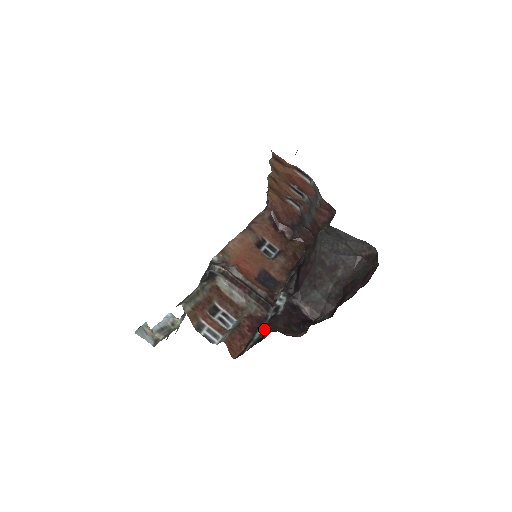
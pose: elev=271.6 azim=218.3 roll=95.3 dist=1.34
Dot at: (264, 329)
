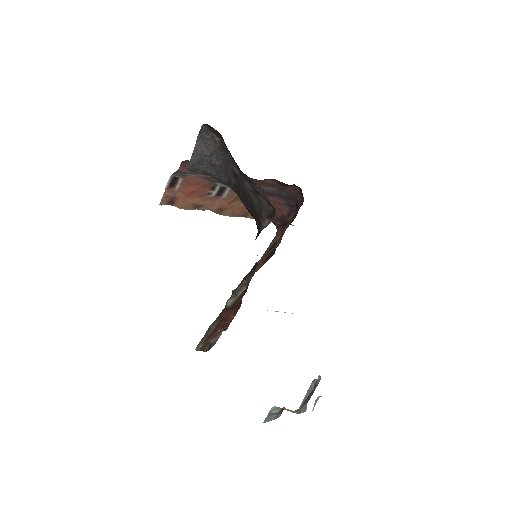
Dot at: occluded
